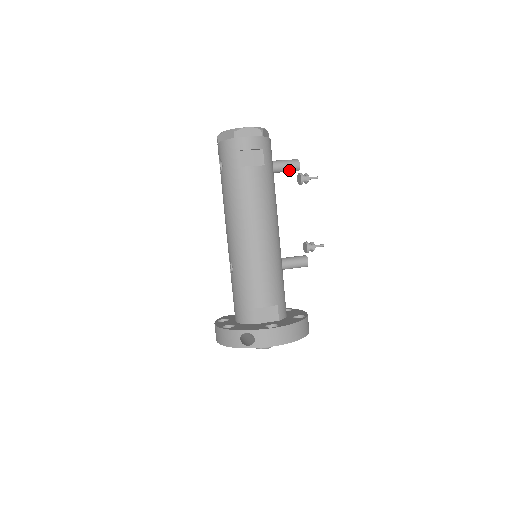
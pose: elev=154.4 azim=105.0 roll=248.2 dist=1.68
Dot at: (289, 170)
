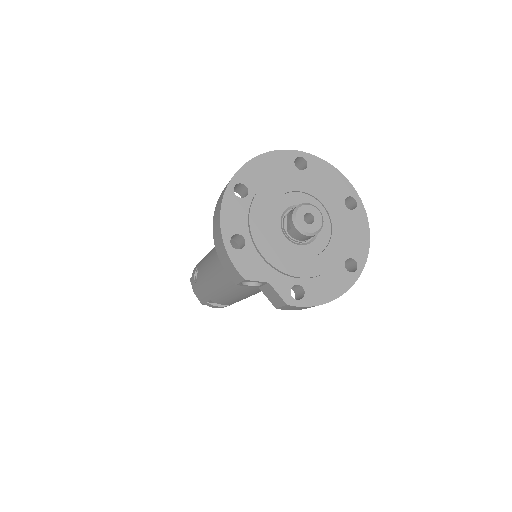
Dot at: occluded
